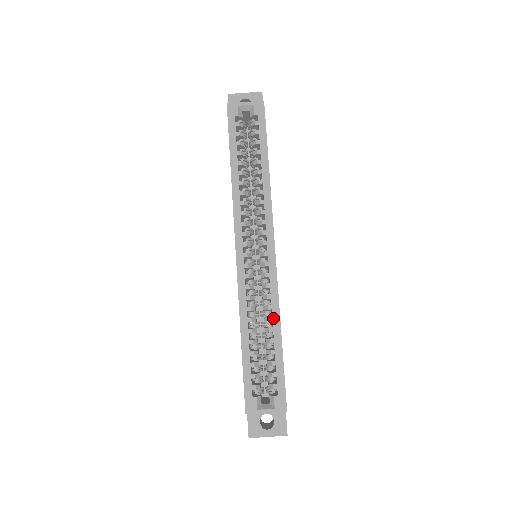
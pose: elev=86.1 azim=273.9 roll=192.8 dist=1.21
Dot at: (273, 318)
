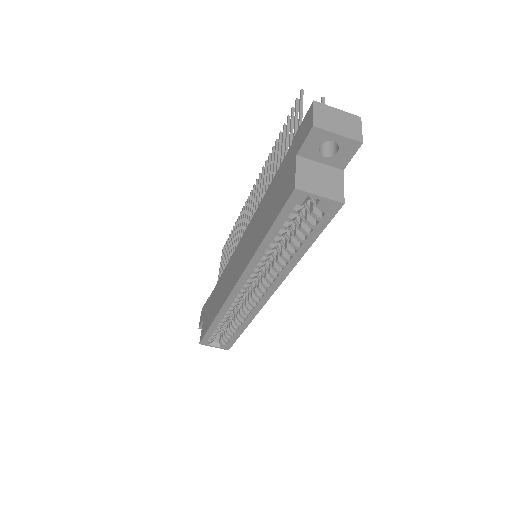
Dot at: (244, 323)
